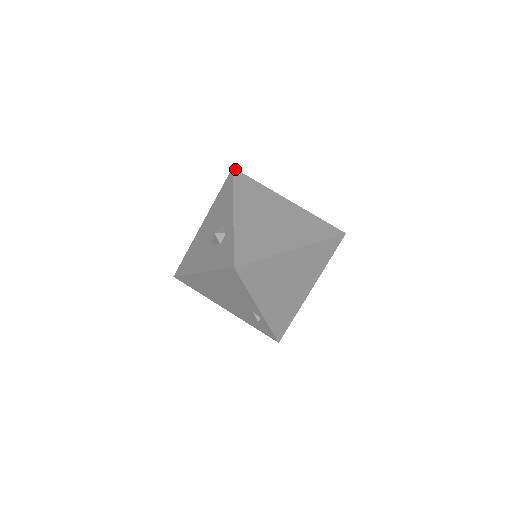
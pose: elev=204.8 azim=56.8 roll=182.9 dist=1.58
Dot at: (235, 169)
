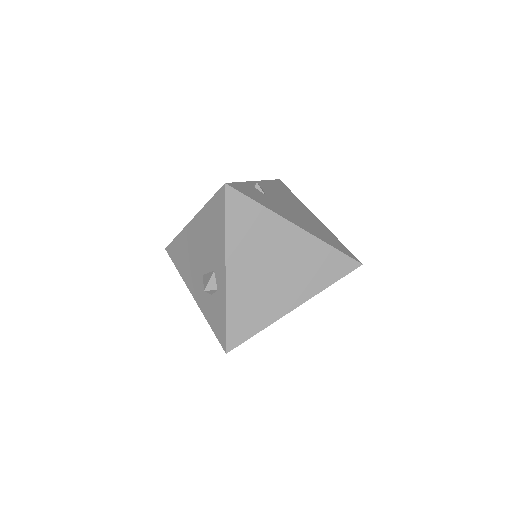
Dot at: (228, 186)
